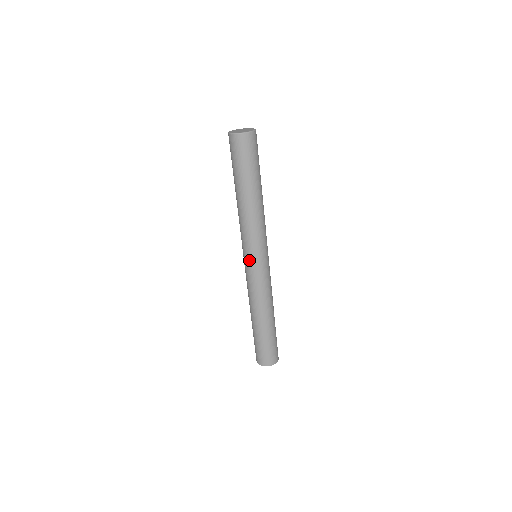
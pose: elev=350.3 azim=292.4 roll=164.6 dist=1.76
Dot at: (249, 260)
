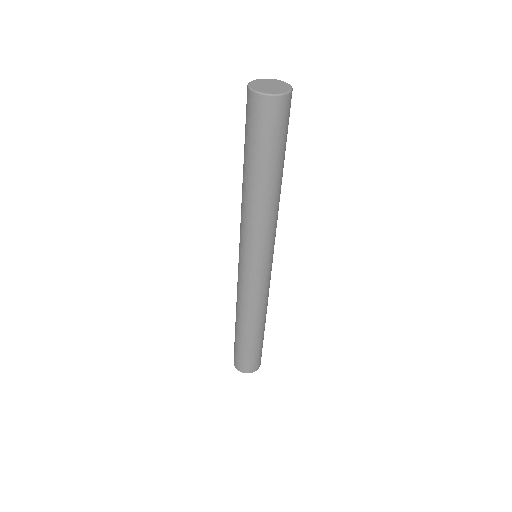
Dot at: (250, 265)
